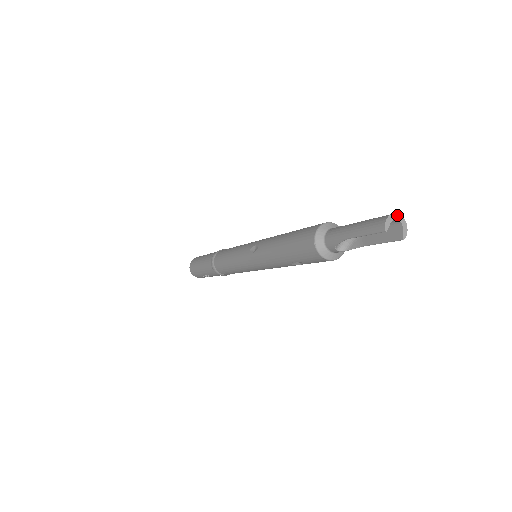
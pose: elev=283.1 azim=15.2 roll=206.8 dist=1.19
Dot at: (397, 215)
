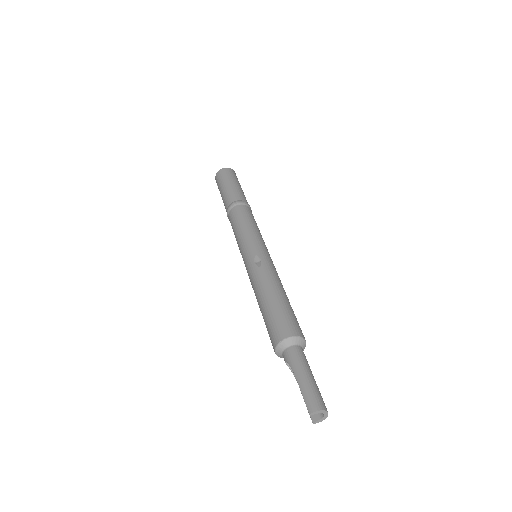
Dot at: (327, 412)
